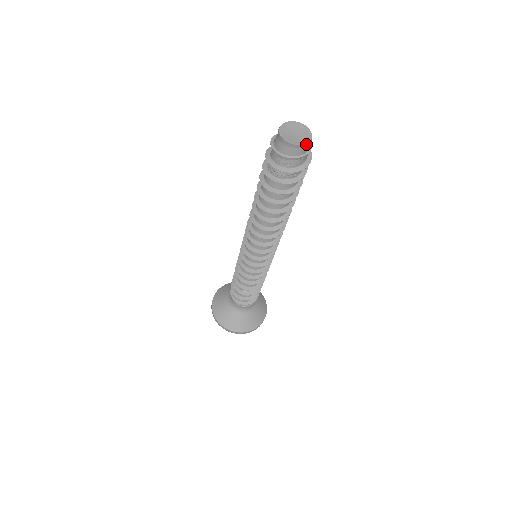
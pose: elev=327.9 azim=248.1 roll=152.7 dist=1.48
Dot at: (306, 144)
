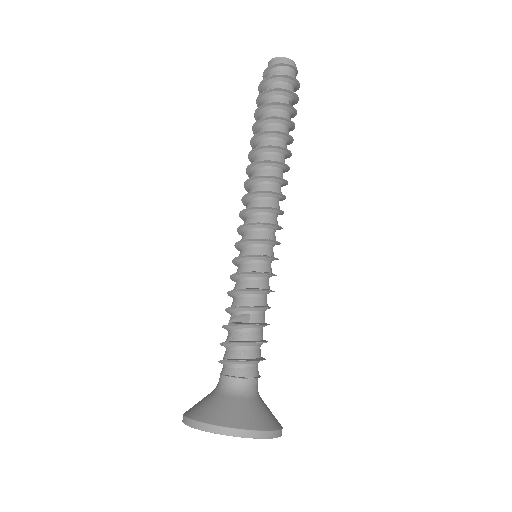
Dot at: (279, 58)
